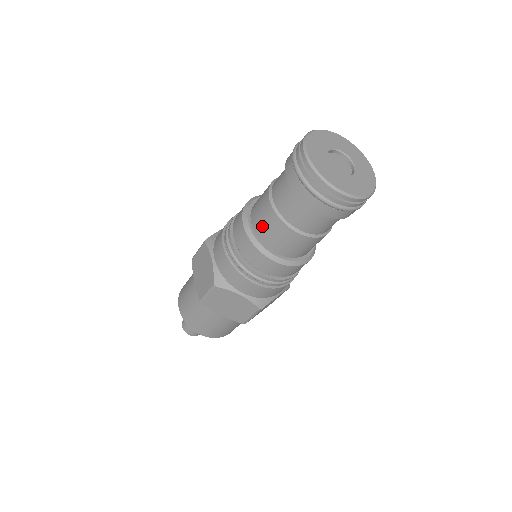
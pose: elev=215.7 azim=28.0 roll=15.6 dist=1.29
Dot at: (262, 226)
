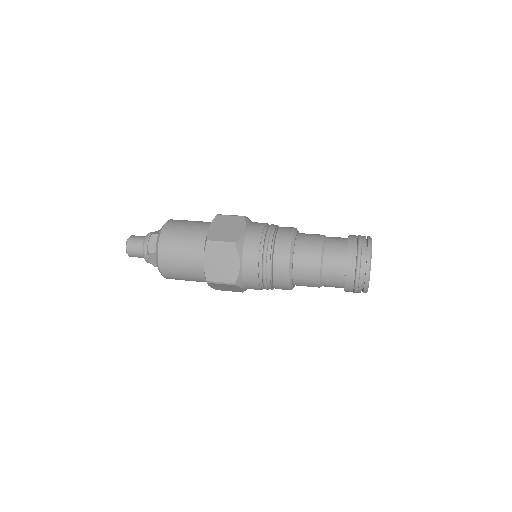
Dot at: occluded
